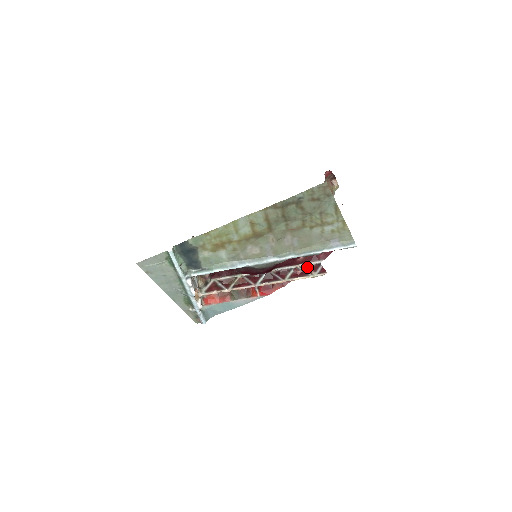
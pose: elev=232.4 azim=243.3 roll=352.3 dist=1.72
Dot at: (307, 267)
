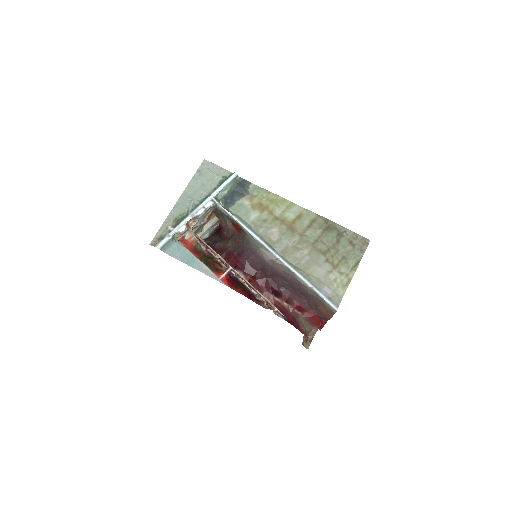
Dot at: occluded
